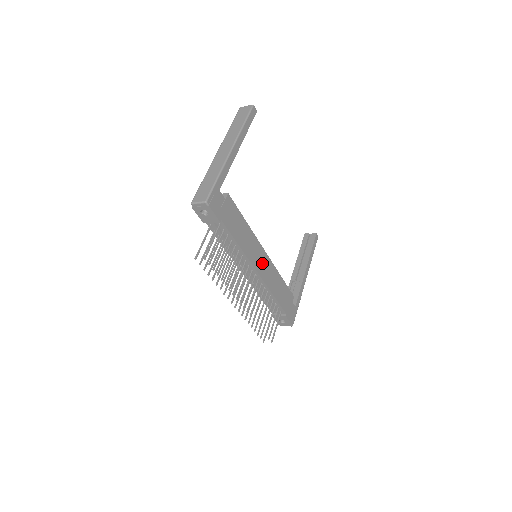
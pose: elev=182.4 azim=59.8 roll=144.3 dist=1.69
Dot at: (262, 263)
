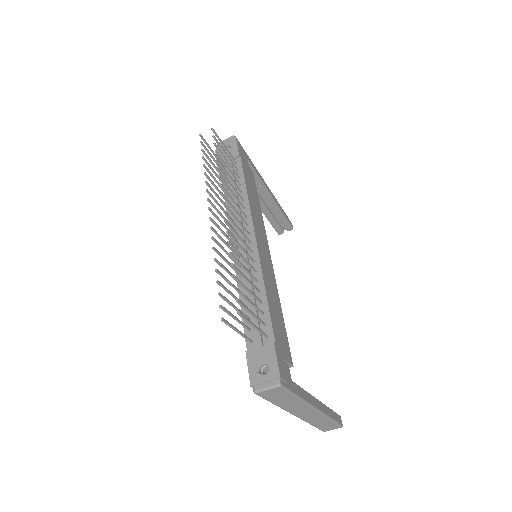
Dot at: (263, 249)
